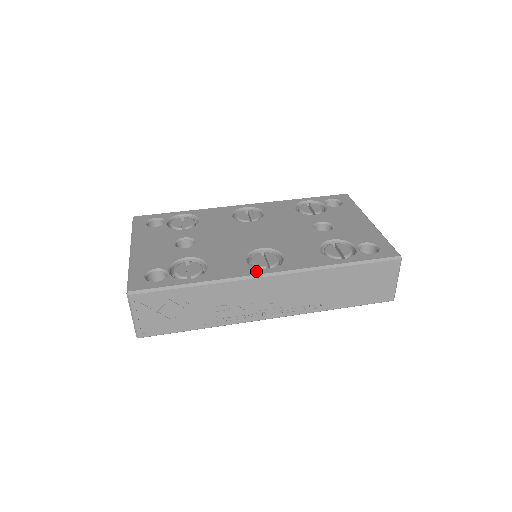
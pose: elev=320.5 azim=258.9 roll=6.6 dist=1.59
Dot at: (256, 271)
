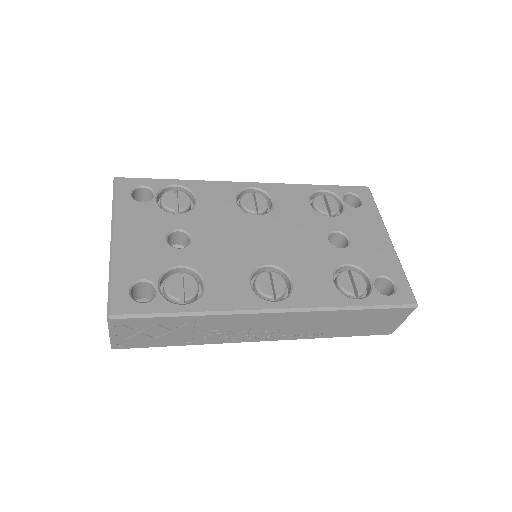
Dot at: (261, 304)
